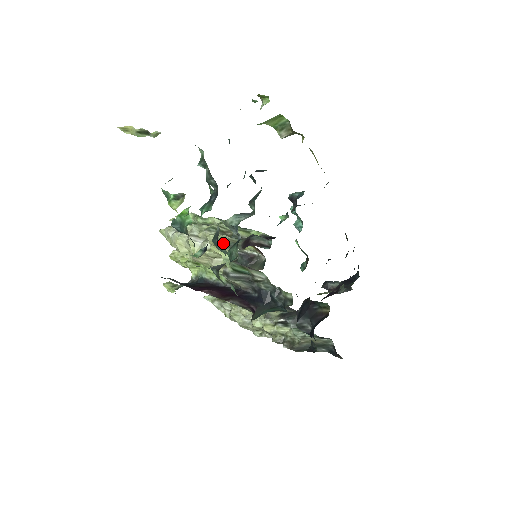
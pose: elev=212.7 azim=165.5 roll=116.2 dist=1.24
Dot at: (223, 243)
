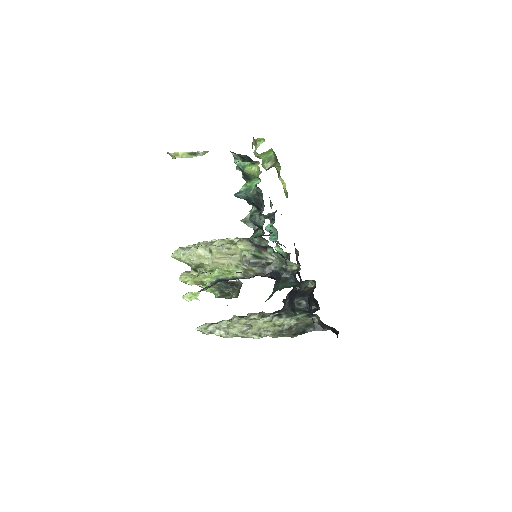
Dot at: (240, 240)
